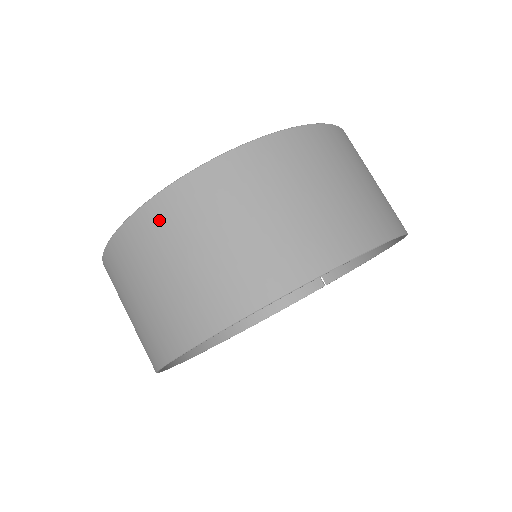
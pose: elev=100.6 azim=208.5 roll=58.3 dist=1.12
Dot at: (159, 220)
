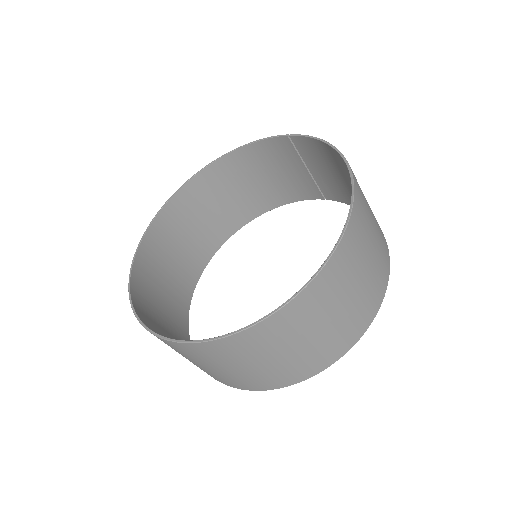
Dot at: (176, 348)
